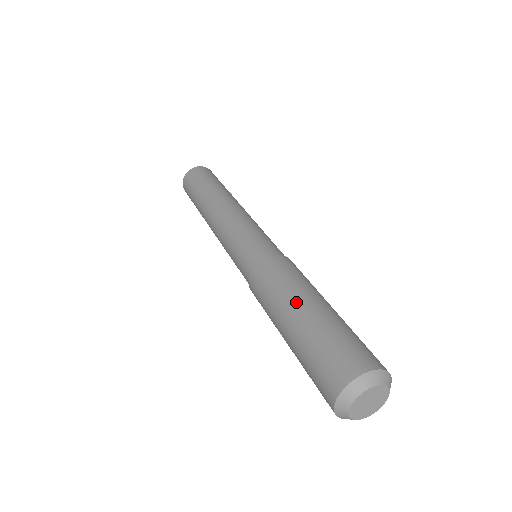
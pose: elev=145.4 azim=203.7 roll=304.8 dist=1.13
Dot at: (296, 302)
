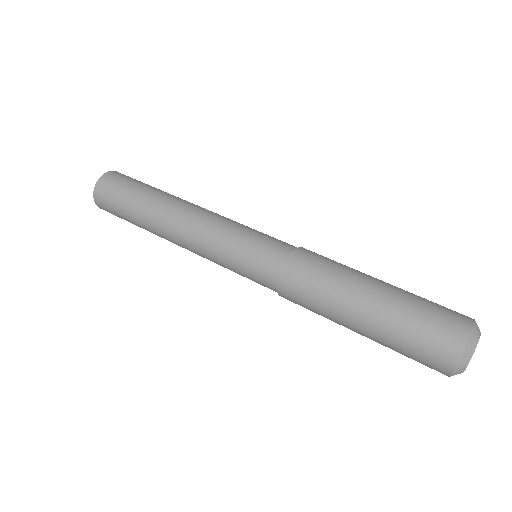
Dot at: (355, 299)
